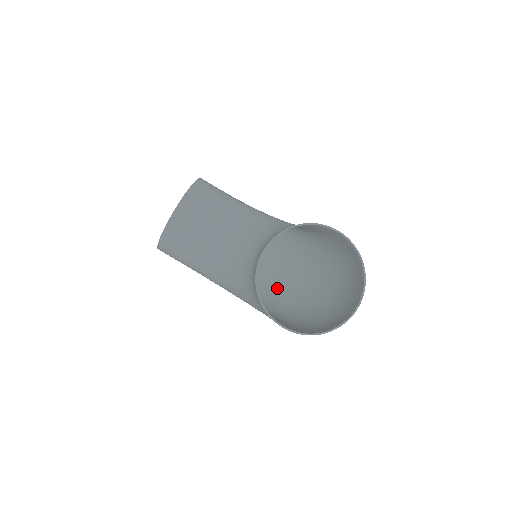
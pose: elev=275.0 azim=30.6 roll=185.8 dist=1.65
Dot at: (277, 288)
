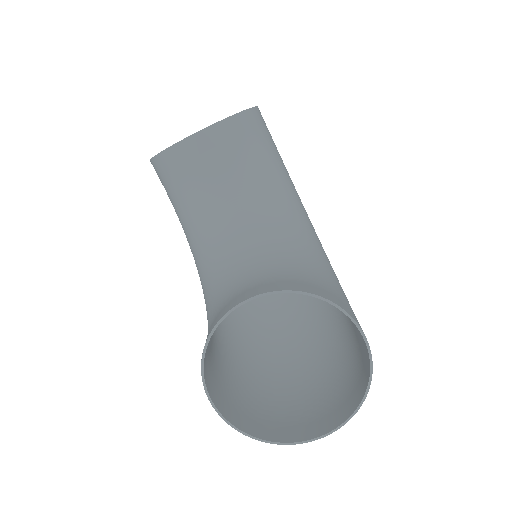
Dot at: (261, 297)
